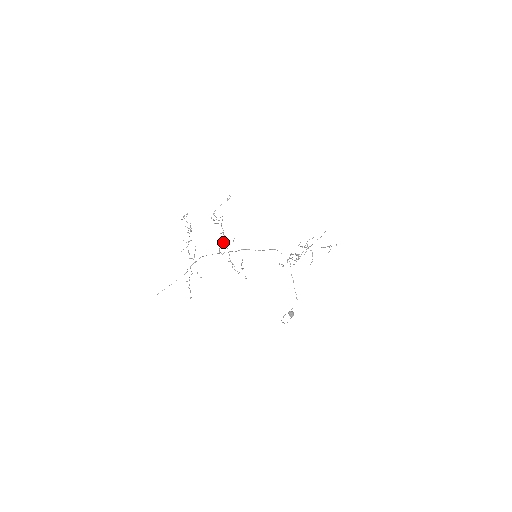
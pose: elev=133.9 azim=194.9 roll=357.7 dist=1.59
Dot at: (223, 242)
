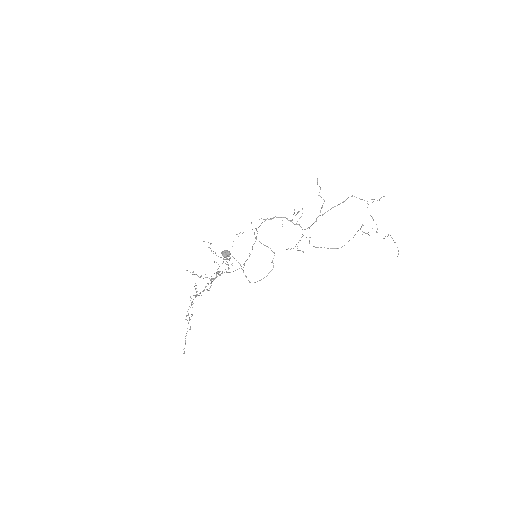
Dot at: occluded
